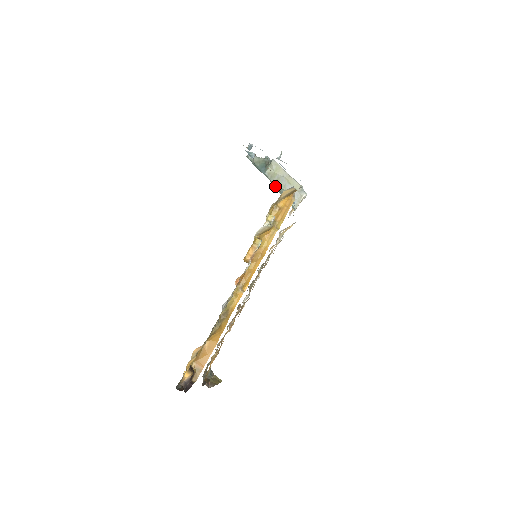
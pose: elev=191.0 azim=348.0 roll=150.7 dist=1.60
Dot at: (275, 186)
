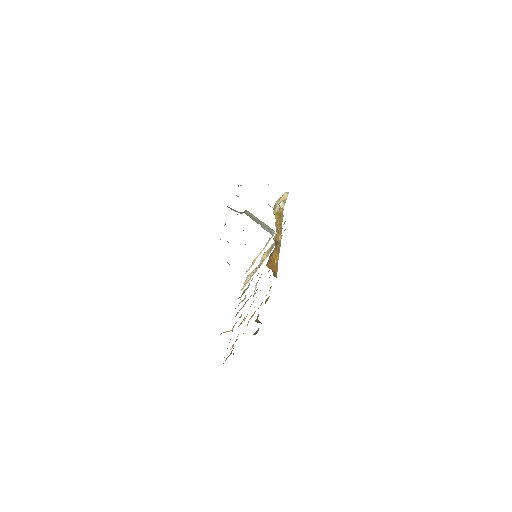
Dot at: occluded
